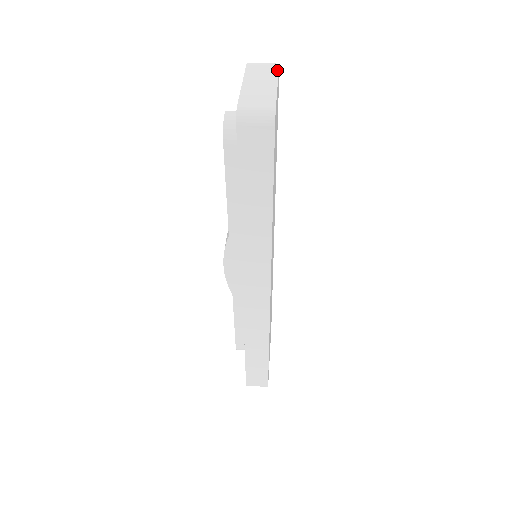
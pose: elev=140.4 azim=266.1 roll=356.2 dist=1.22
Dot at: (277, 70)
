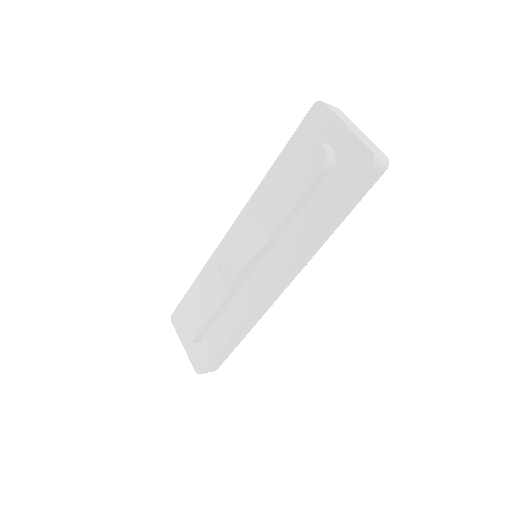
Dot at: (346, 116)
